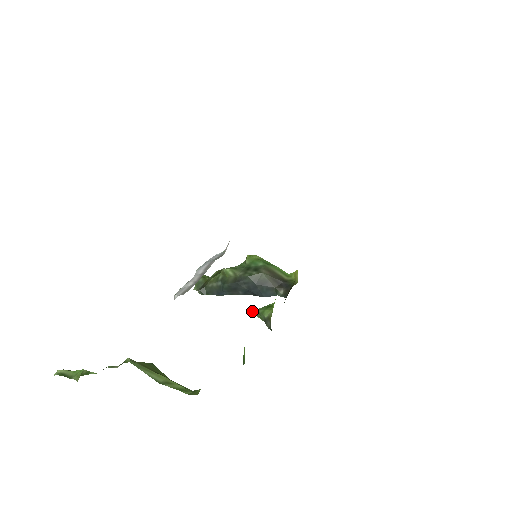
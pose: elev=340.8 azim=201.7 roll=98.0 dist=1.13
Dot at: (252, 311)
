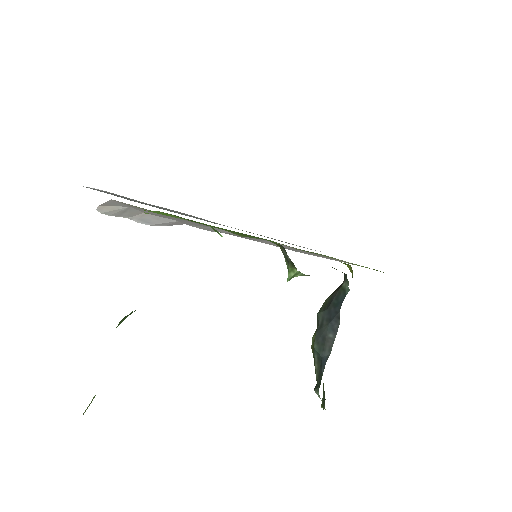
Dot at: (287, 280)
